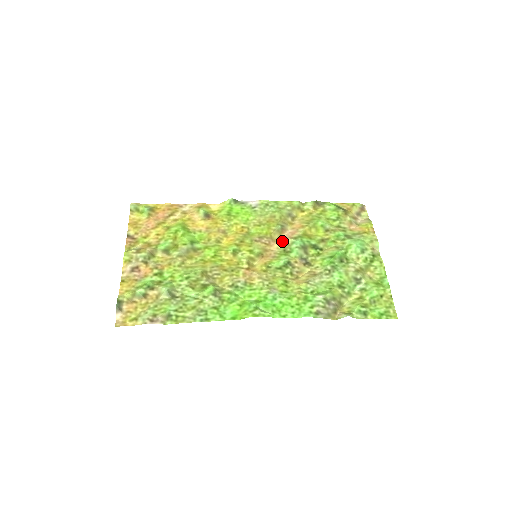
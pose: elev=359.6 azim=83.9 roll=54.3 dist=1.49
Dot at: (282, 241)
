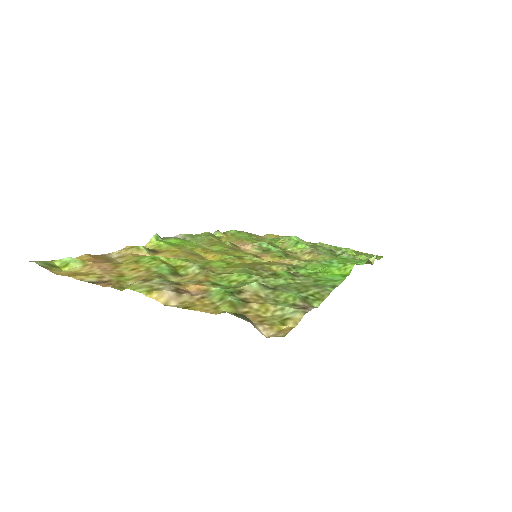
Dot at: (248, 249)
